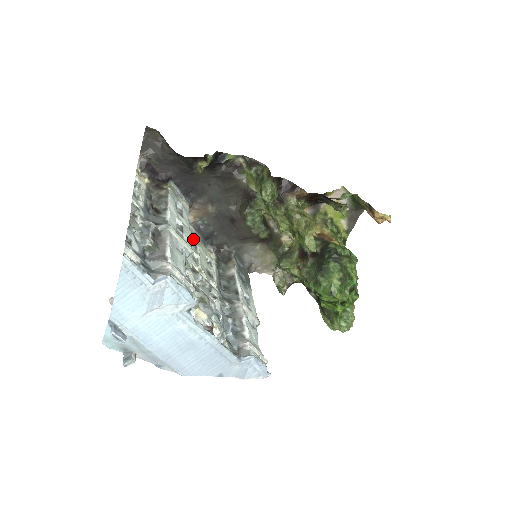
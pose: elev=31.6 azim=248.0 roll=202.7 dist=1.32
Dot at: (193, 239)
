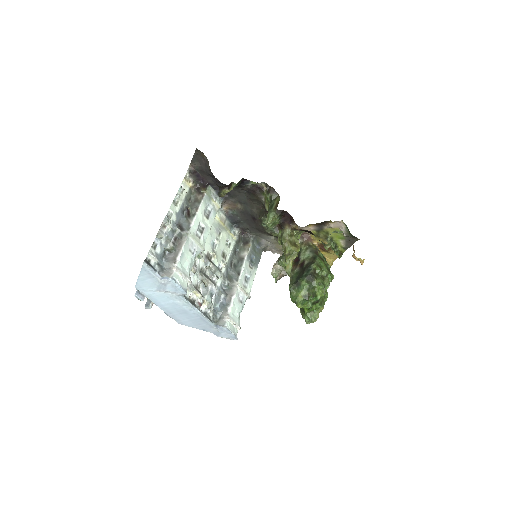
Dot at: (220, 226)
